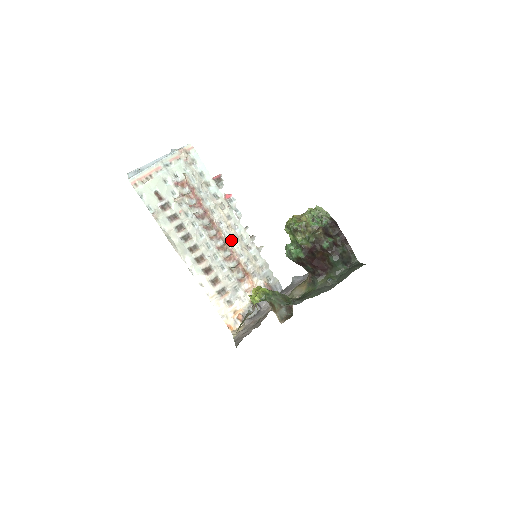
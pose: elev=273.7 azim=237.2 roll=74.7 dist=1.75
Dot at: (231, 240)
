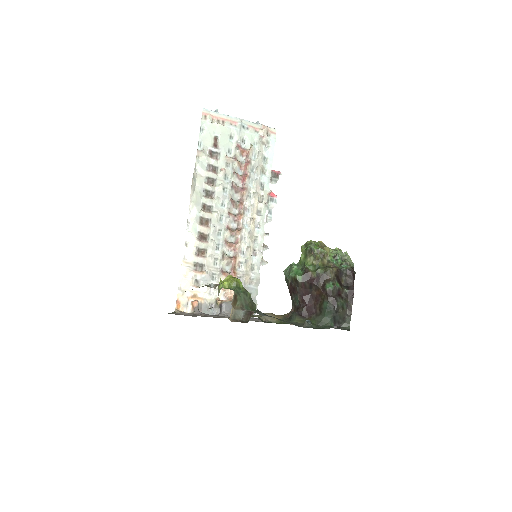
Dot at: (245, 232)
